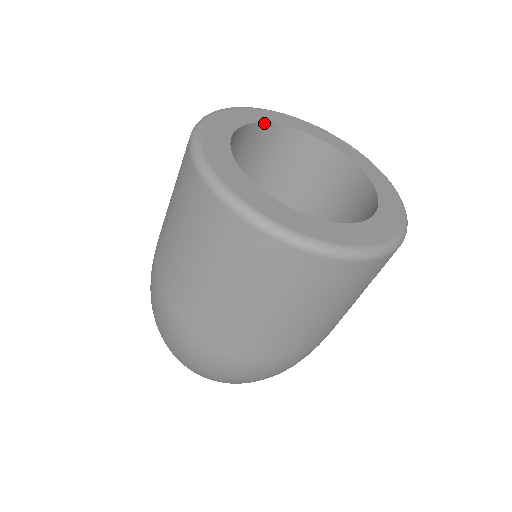
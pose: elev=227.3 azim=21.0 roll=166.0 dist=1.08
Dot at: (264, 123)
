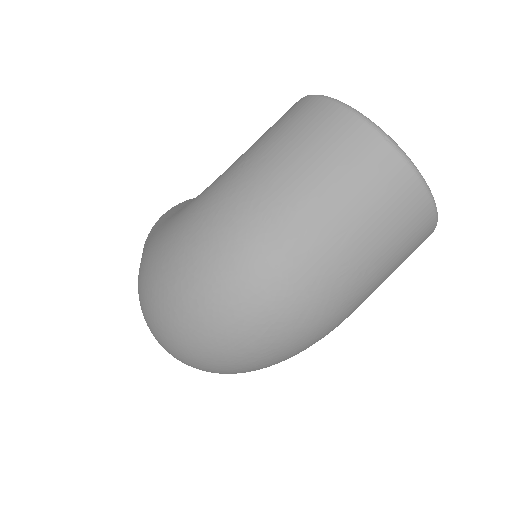
Dot at: occluded
